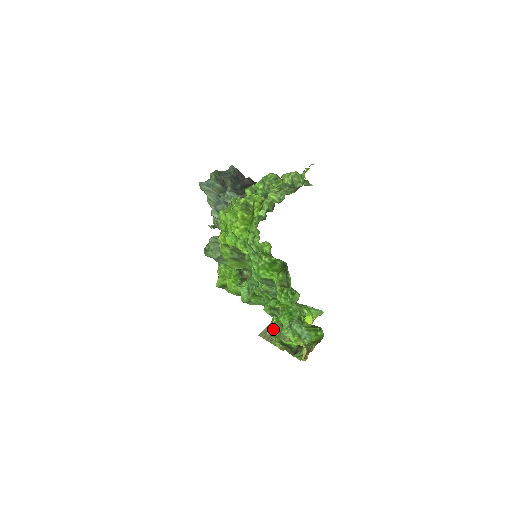
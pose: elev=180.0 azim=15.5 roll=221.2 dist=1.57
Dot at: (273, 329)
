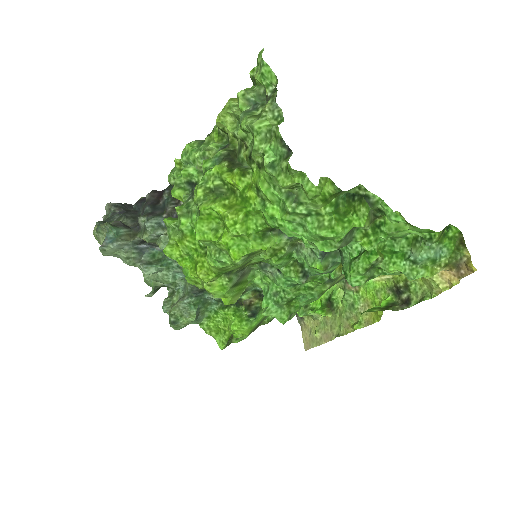
Dot at: (318, 326)
